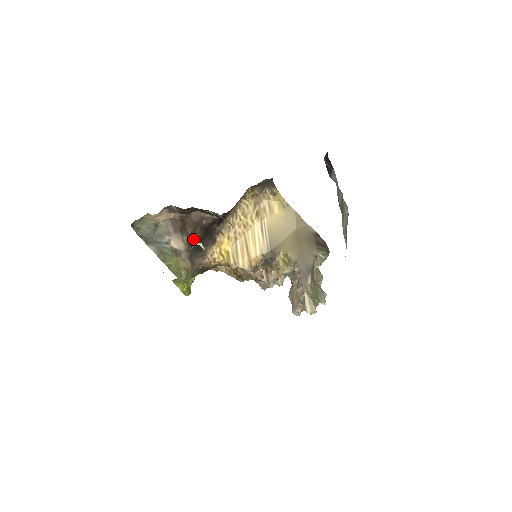
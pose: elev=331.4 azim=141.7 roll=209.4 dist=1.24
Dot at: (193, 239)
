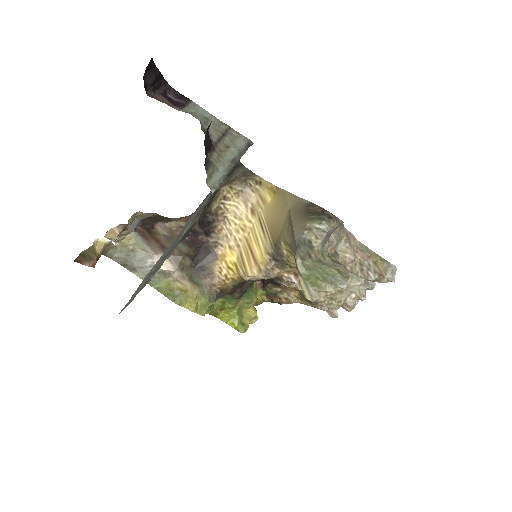
Dot at: (182, 257)
